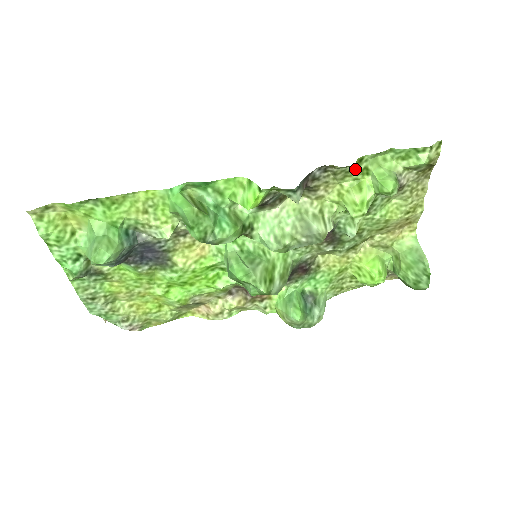
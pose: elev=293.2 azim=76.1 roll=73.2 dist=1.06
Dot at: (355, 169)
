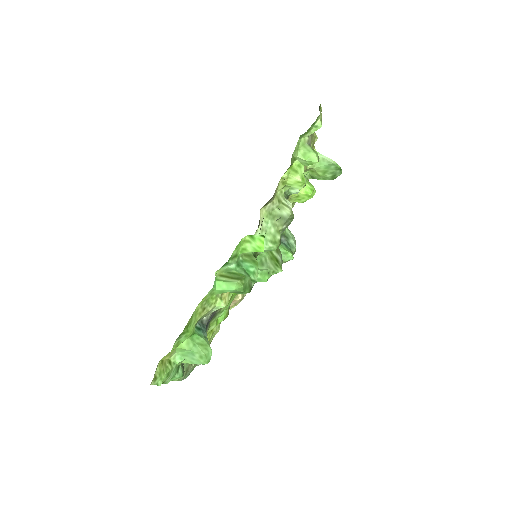
Dot at: occluded
